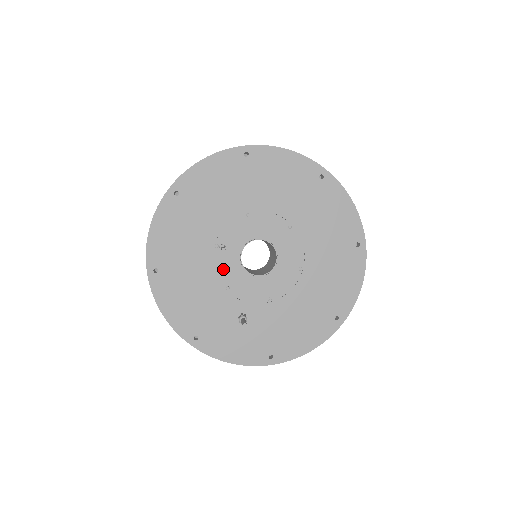
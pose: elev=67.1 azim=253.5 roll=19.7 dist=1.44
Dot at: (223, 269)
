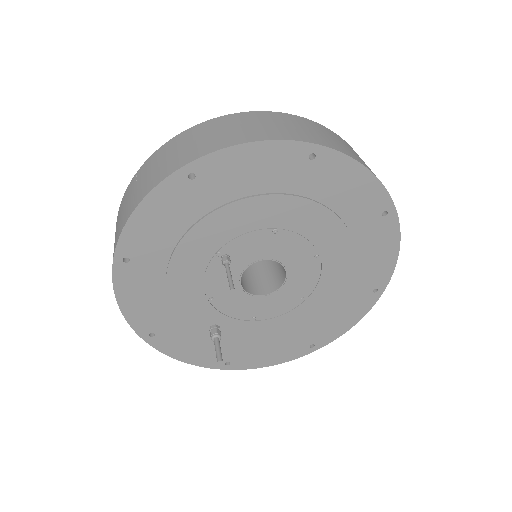
Dot at: (215, 279)
